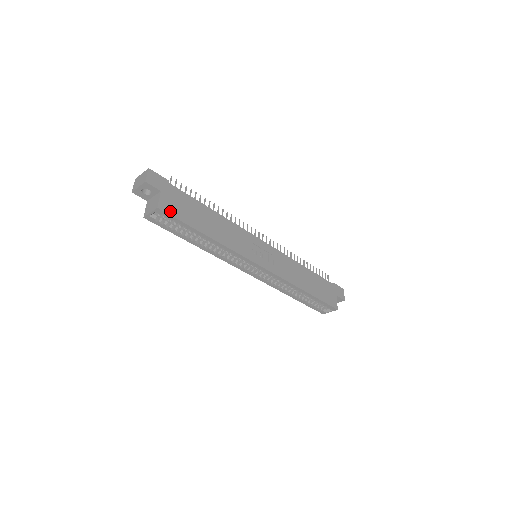
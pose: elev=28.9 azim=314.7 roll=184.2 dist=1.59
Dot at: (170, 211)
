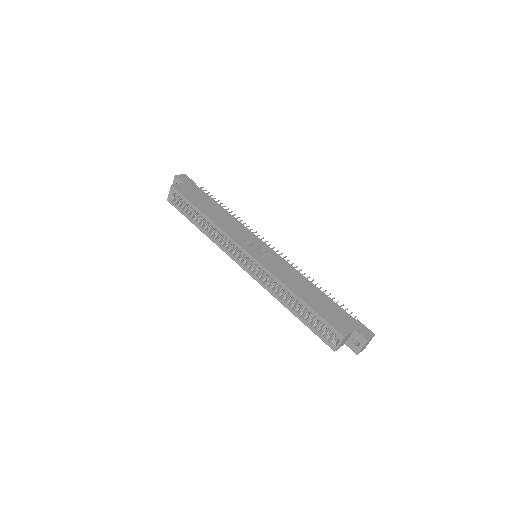
Dot at: (181, 191)
